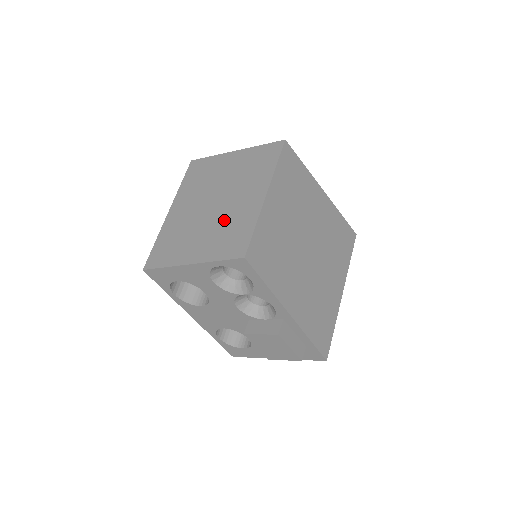
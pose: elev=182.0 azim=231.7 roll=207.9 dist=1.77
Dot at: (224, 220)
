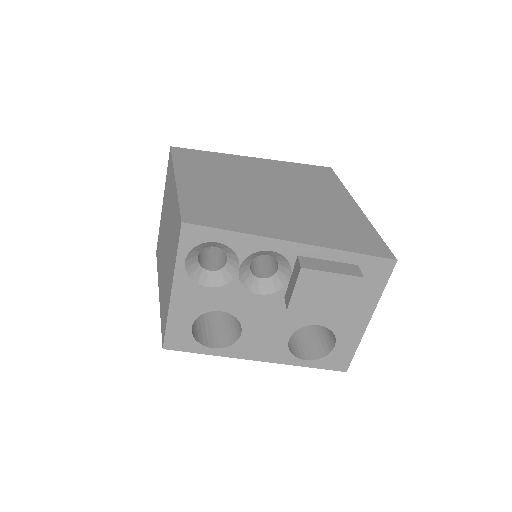
Dot at: (171, 234)
